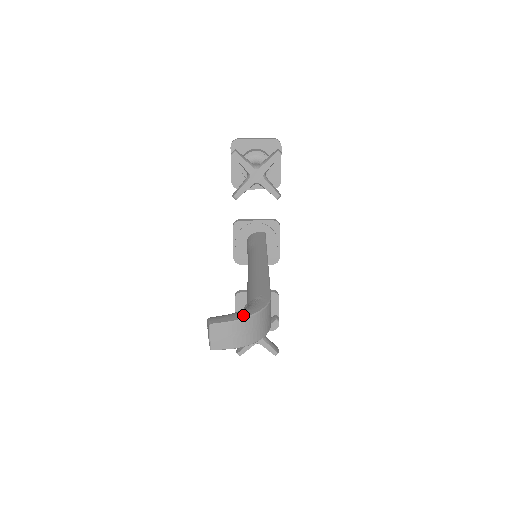
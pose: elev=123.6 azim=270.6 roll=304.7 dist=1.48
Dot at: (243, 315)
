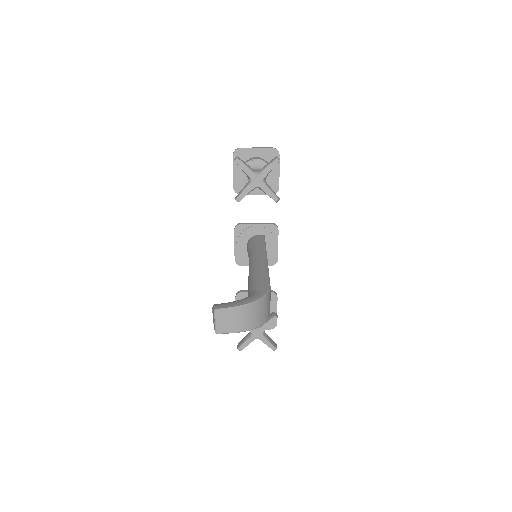
Dot at: (245, 302)
